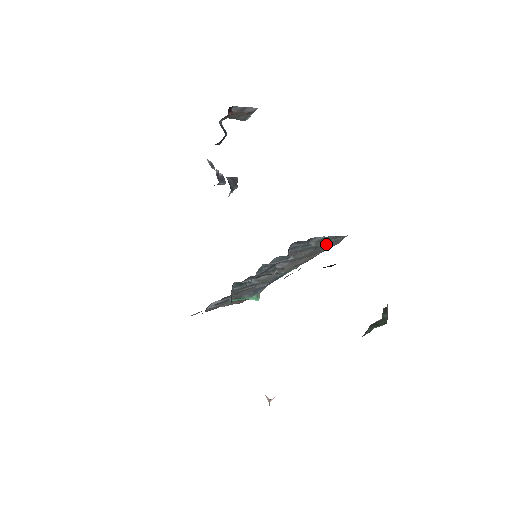
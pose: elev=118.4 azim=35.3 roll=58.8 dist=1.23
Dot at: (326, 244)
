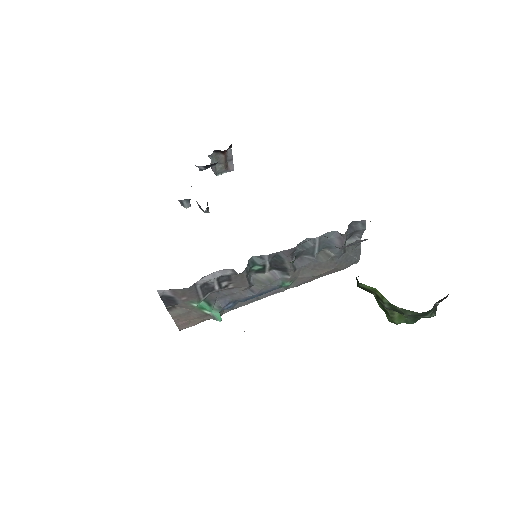
Dot at: (347, 257)
